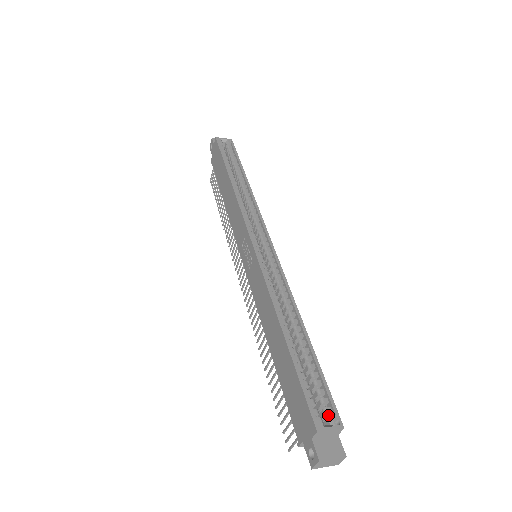
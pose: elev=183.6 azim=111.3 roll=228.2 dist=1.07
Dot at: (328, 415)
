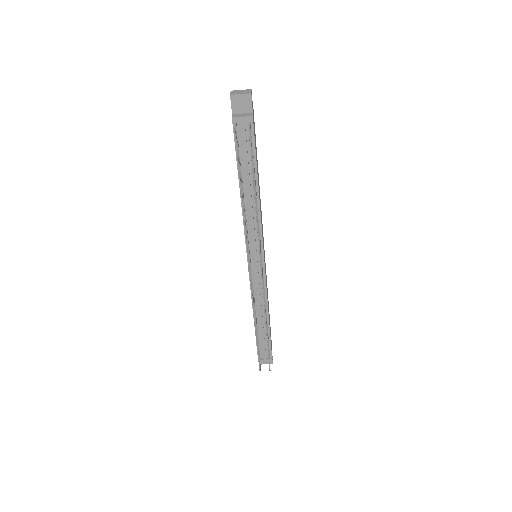
Dot at: occluded
